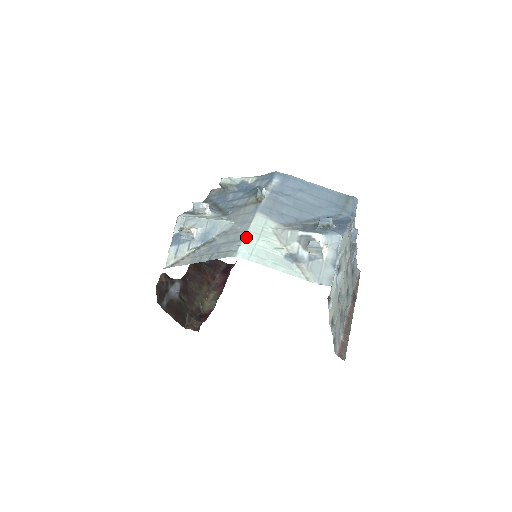
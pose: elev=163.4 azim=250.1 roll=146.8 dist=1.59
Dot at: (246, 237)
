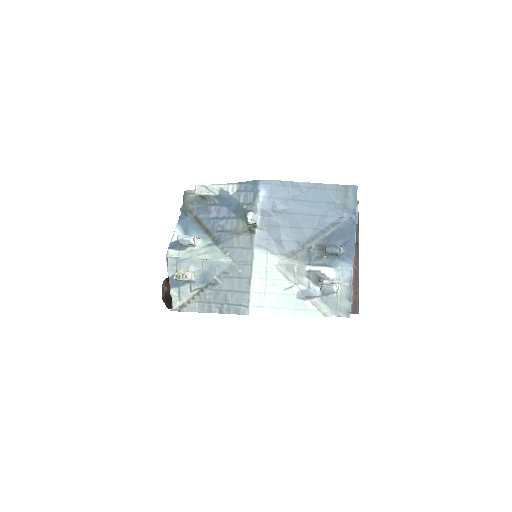
Dot at: (253, 287)
